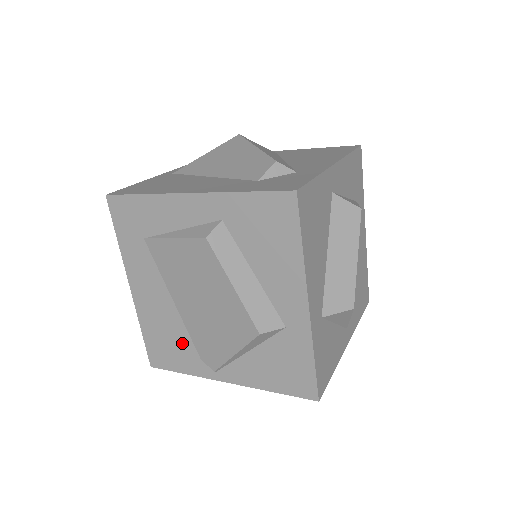
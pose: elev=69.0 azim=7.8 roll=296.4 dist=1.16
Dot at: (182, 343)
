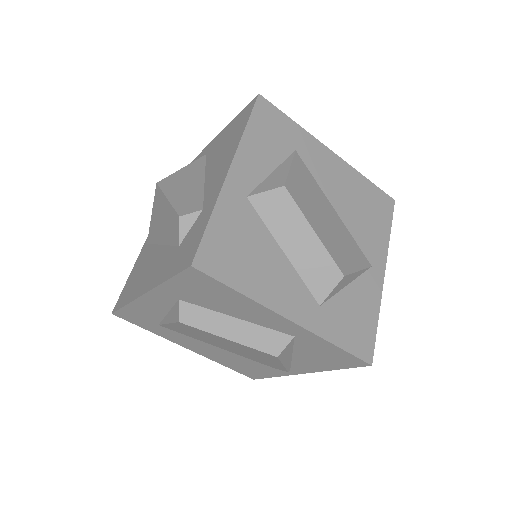
Dot at: (252, 364)
